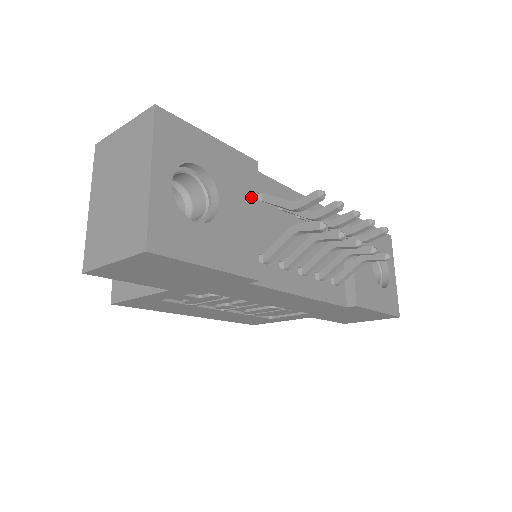
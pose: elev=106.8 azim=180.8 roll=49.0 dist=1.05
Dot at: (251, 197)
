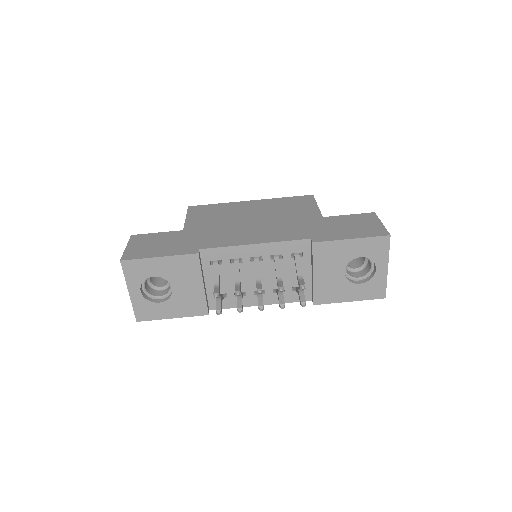
Dot at: (196, 276)
